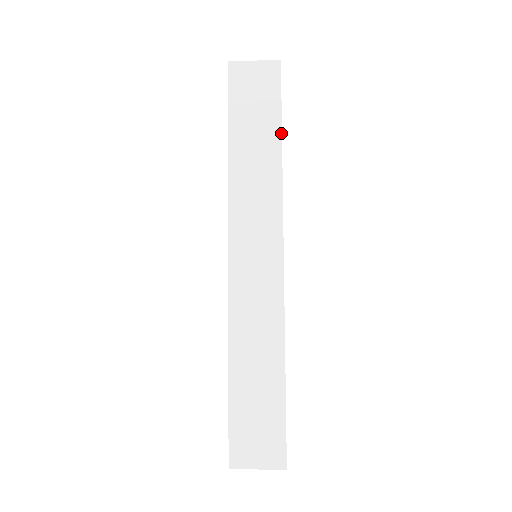
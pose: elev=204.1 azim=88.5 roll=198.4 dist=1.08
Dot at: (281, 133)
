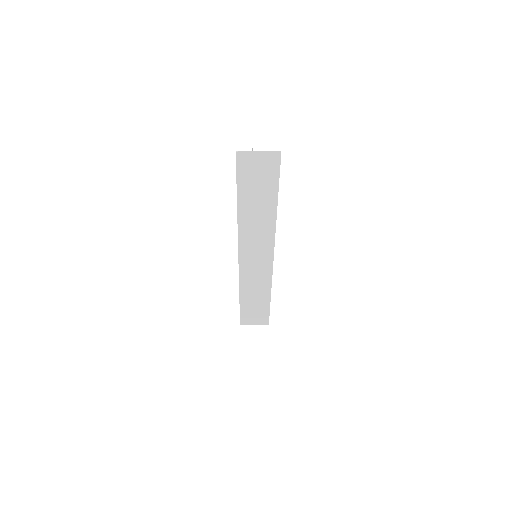
Dot at: (277, 199)
